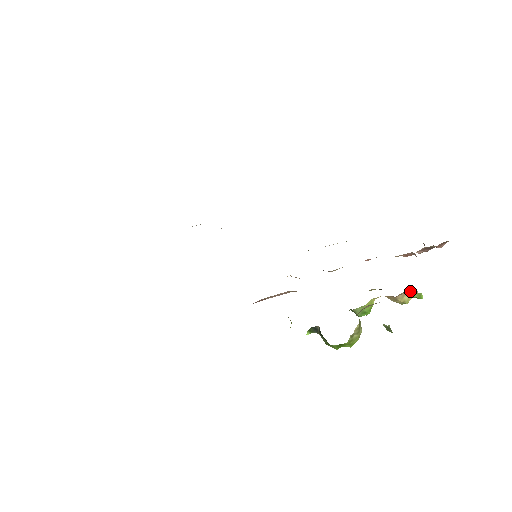
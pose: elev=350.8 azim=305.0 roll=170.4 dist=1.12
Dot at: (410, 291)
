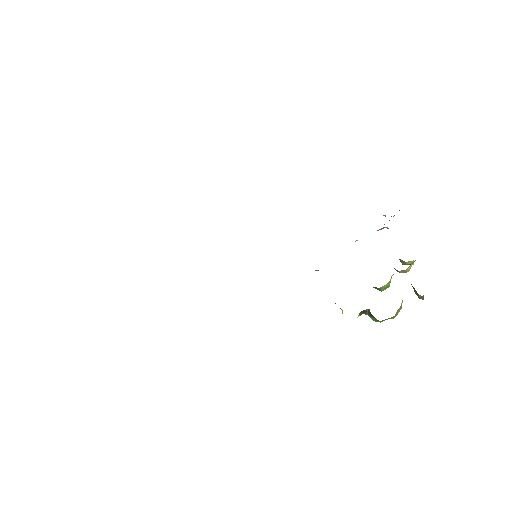
Dot at: (413, 262)
